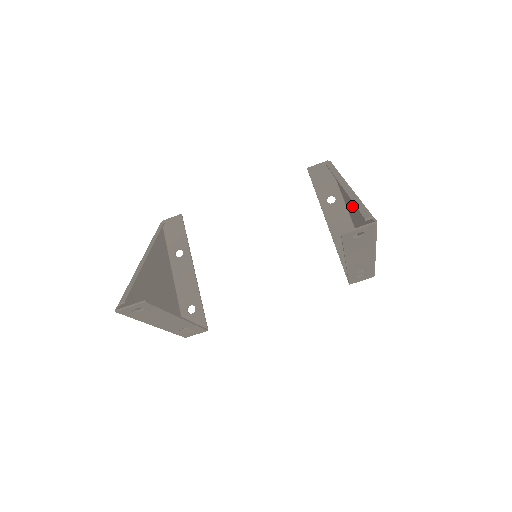
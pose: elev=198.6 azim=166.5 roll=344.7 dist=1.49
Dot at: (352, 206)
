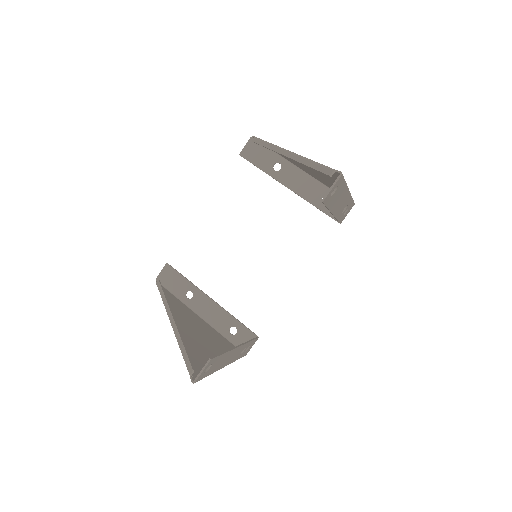
Dot at: (302, 164)
